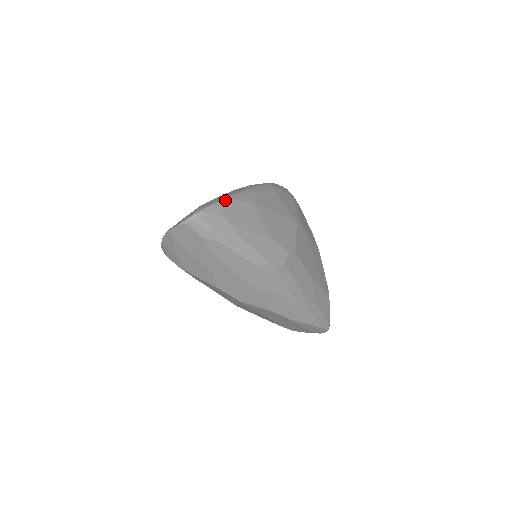
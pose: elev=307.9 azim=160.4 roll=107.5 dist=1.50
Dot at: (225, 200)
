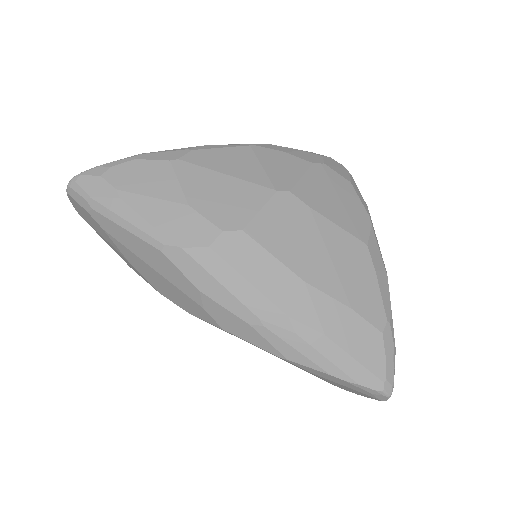
Dot at: (122, 160)
